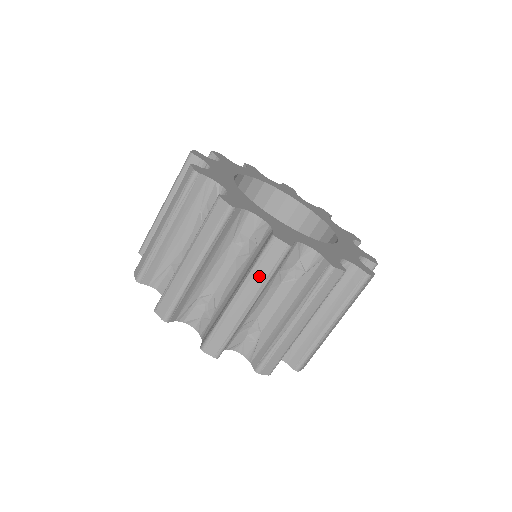
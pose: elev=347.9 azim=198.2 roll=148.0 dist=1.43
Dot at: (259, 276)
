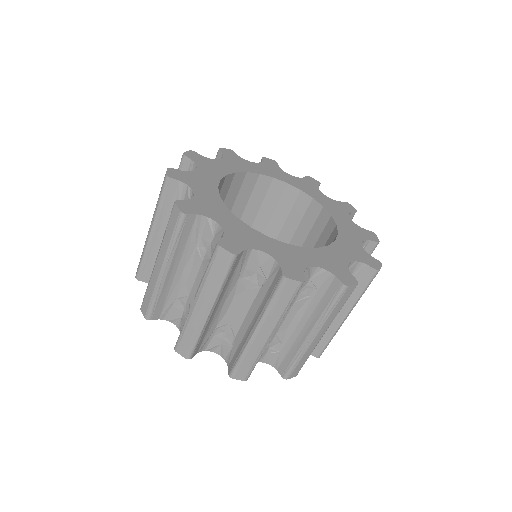
Dot at: (210, 283)
